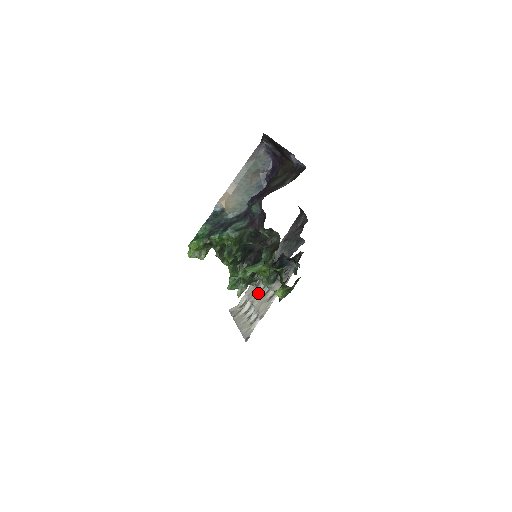
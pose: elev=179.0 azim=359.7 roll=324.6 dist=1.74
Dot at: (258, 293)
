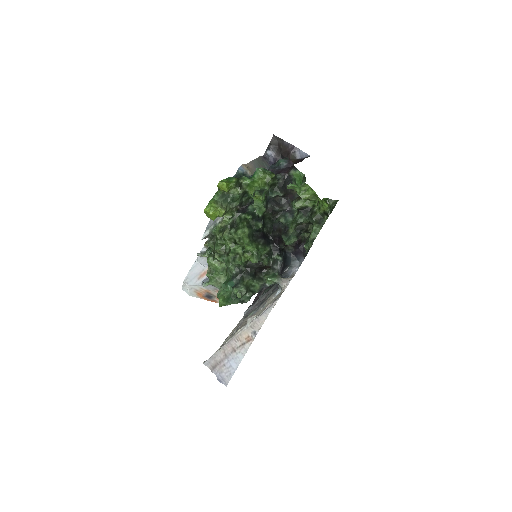
Dot at: occluded
